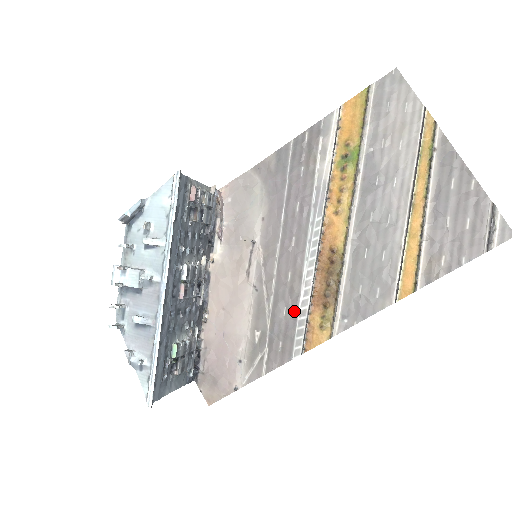
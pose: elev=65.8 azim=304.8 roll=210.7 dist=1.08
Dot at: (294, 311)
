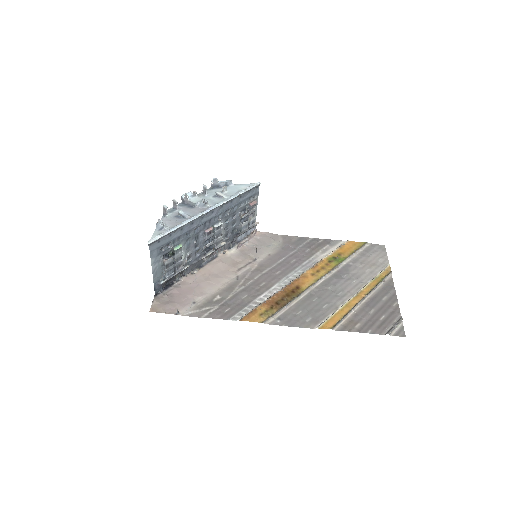
Dot at: (251, 299)
